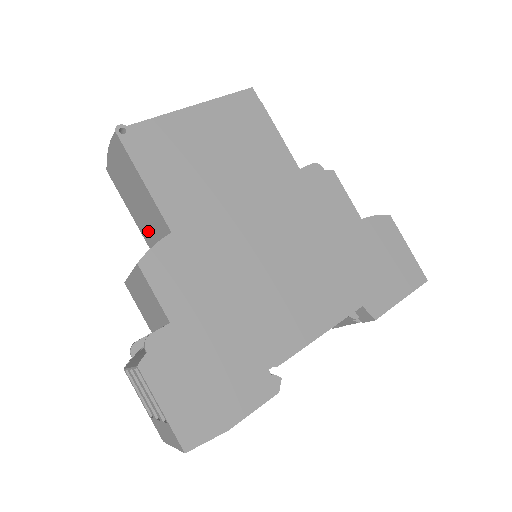
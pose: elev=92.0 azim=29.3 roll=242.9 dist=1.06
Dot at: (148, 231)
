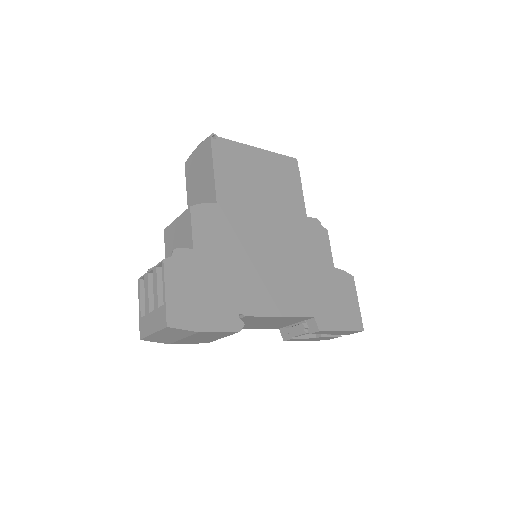
Dot at: occluded
